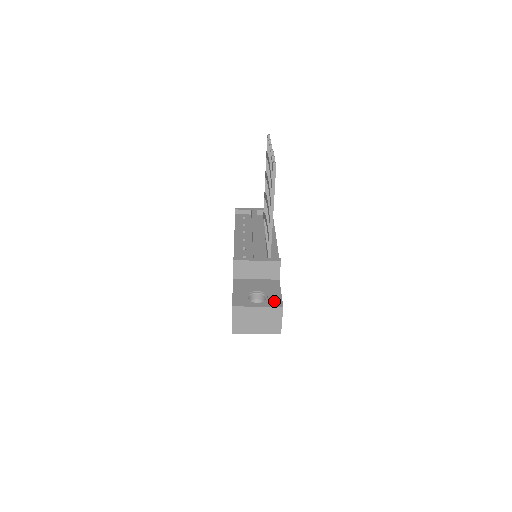
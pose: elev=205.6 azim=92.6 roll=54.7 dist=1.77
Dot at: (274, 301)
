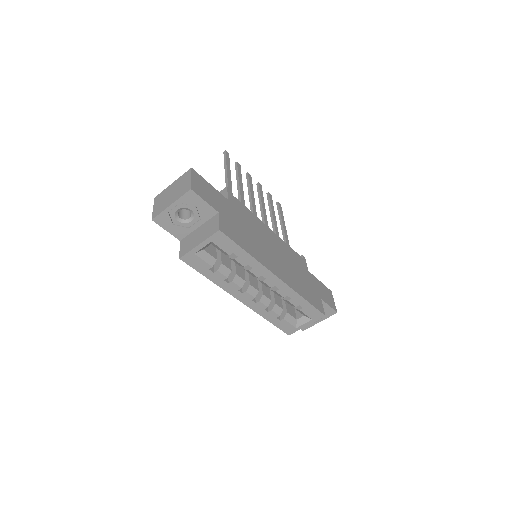
Dot at: occluded
